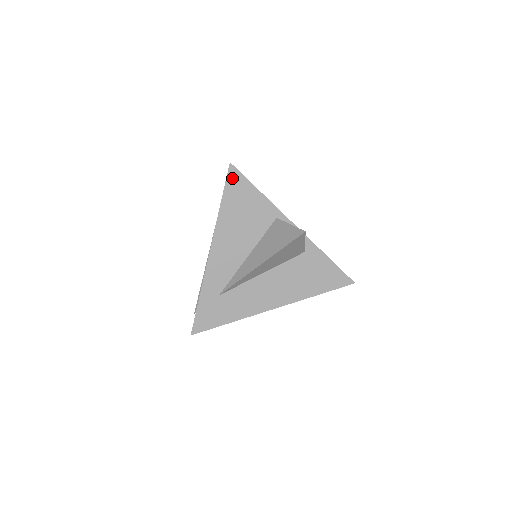
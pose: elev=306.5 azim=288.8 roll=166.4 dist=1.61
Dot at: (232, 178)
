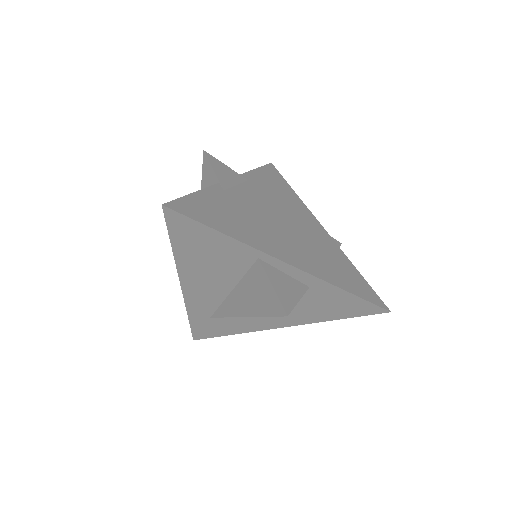
Dot at: (174, 222)
